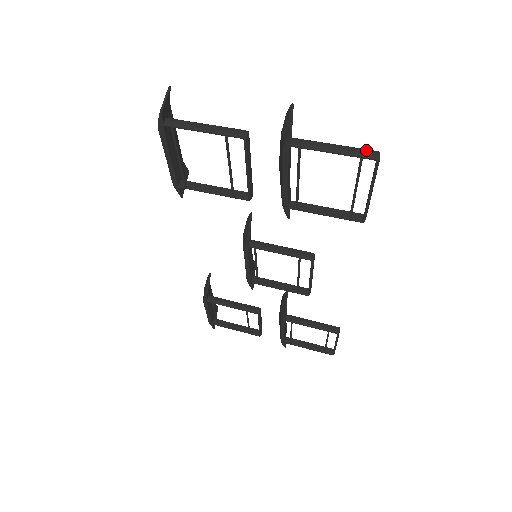
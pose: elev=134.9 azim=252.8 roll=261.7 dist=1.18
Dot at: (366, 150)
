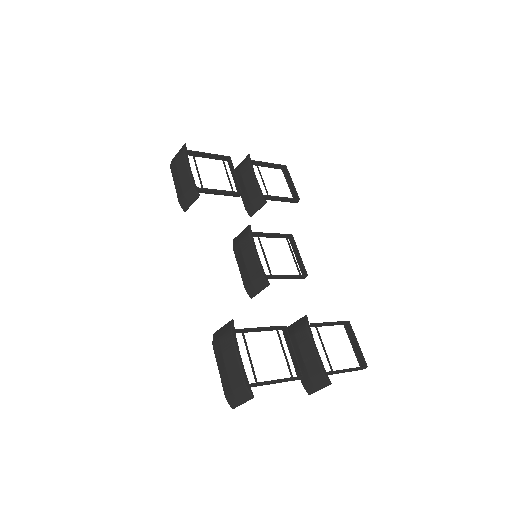
Dot at: (279, 167)
